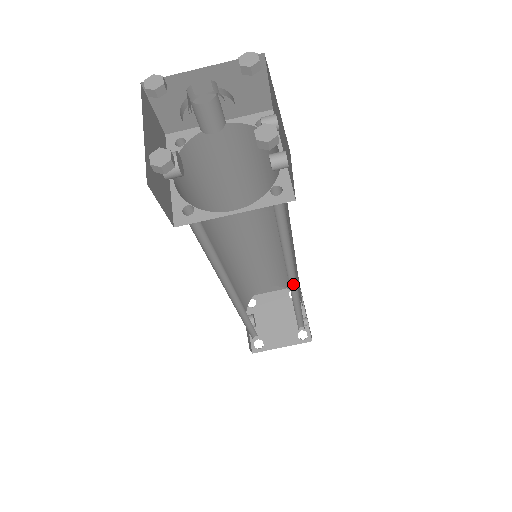
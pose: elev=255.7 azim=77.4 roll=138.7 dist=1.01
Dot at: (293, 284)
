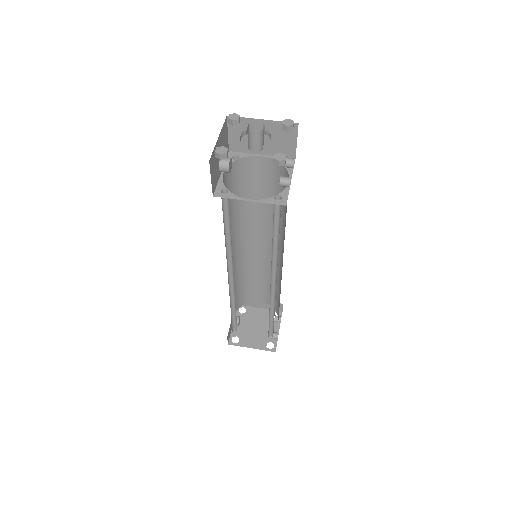
Dot at: (274, 285)
